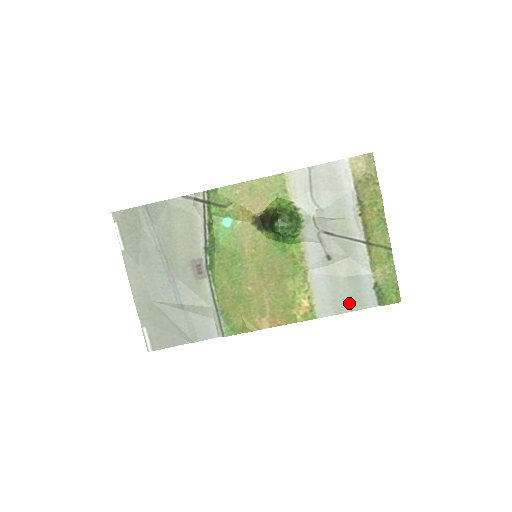
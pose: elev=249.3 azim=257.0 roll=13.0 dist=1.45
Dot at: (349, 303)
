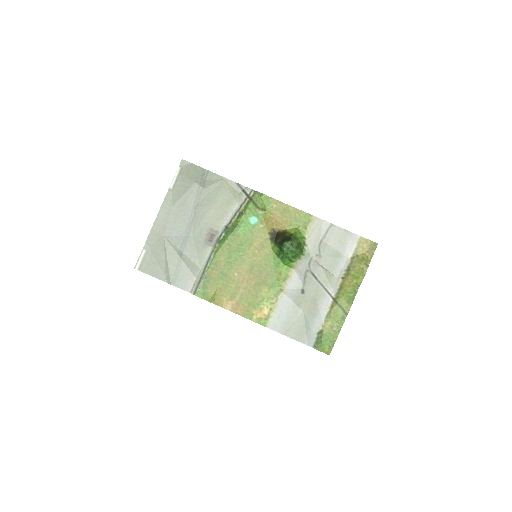
Dot at: (295, 332)
